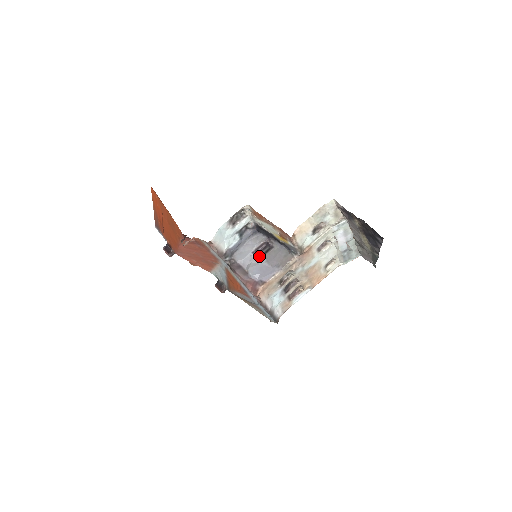
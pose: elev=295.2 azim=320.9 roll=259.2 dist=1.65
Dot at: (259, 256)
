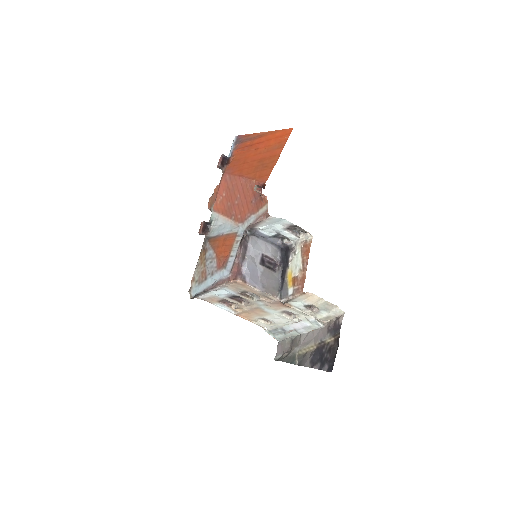
Dot at: (263, 262)
